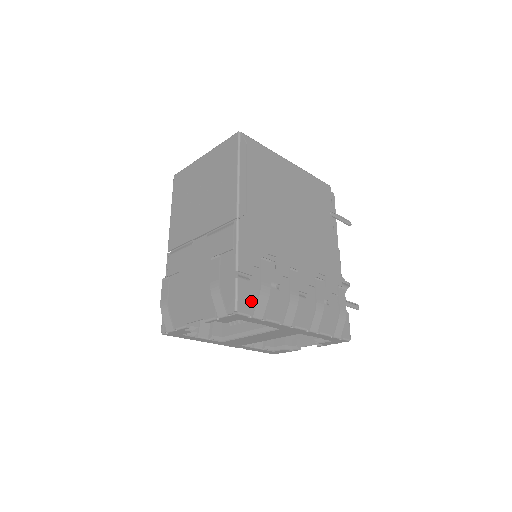
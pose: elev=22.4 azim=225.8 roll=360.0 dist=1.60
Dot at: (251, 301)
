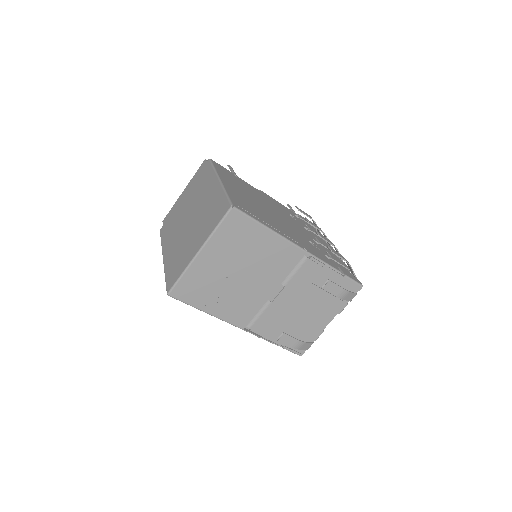
Dot at: occluded
